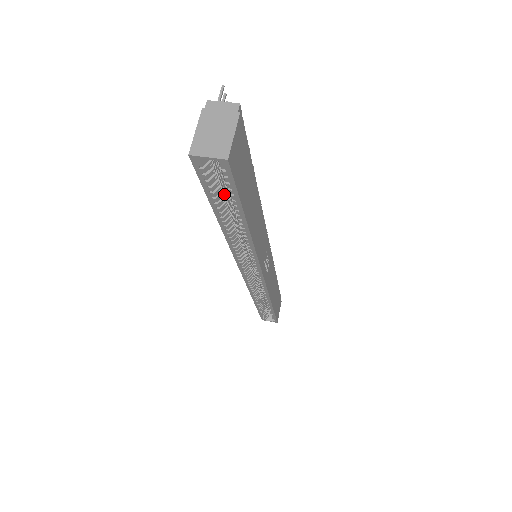
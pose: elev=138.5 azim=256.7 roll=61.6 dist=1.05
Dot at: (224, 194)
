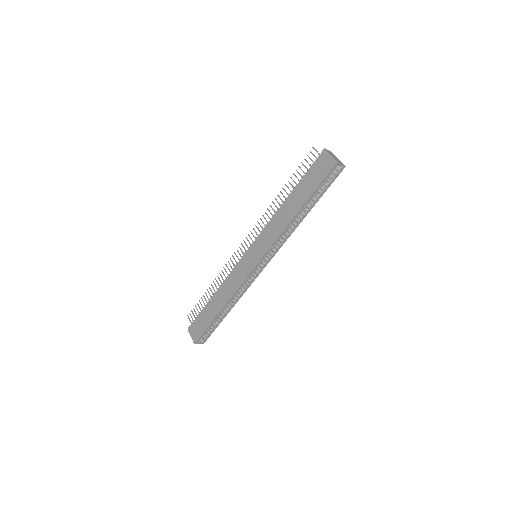
Dot at: occluded
